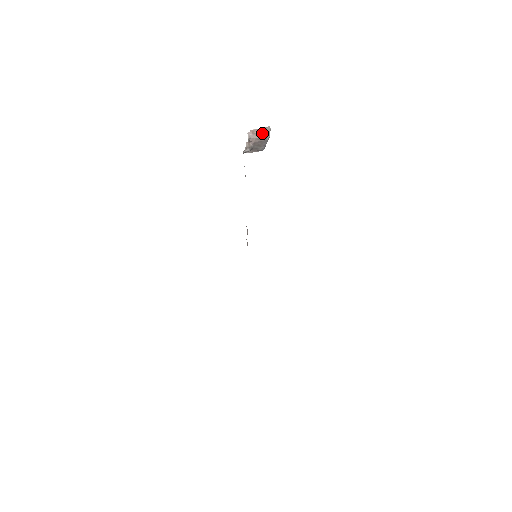
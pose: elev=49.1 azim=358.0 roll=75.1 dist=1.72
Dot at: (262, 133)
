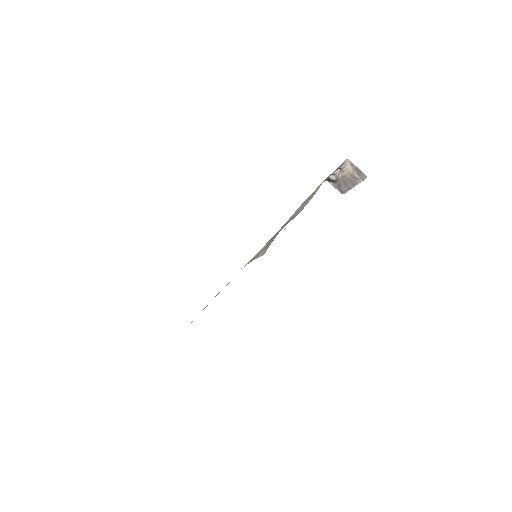
Dot at: (358, 173)
